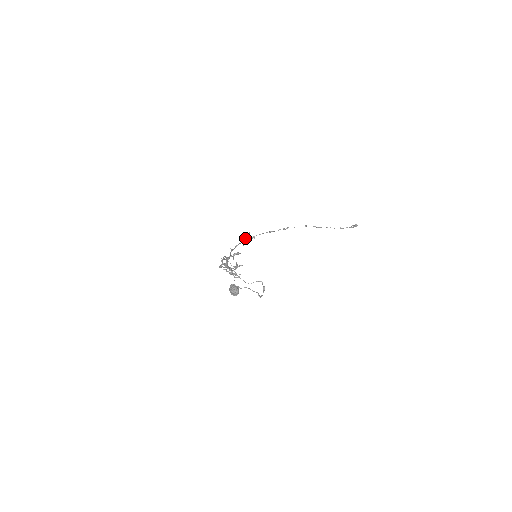
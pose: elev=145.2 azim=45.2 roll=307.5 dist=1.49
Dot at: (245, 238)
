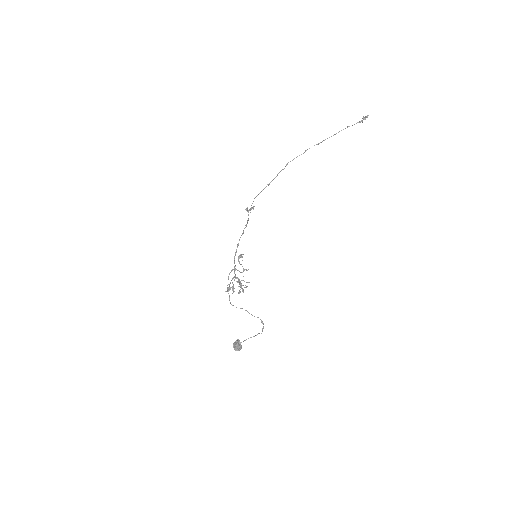
Dot at: occluded
